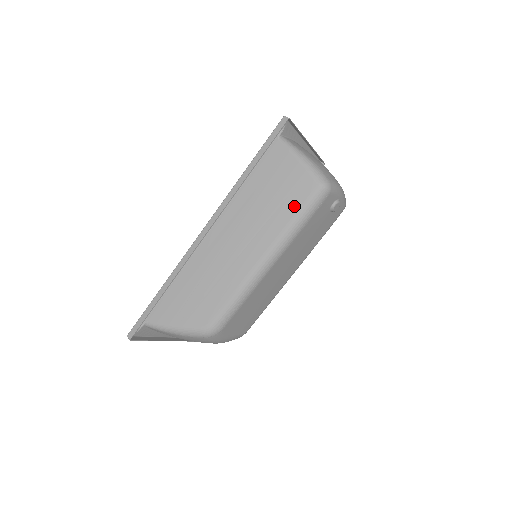
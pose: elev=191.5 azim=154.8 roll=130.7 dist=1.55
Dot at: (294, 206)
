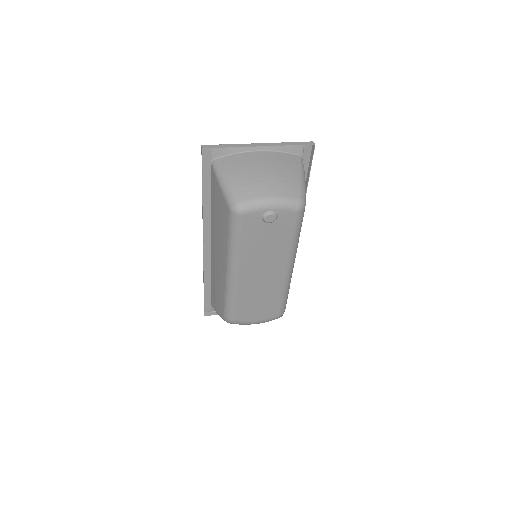
Dot at: (226, 228)
